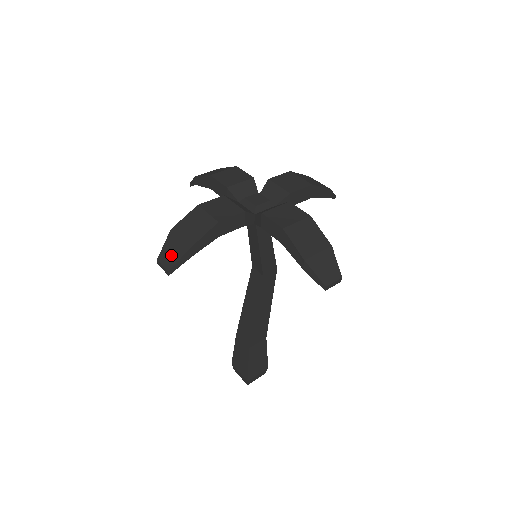
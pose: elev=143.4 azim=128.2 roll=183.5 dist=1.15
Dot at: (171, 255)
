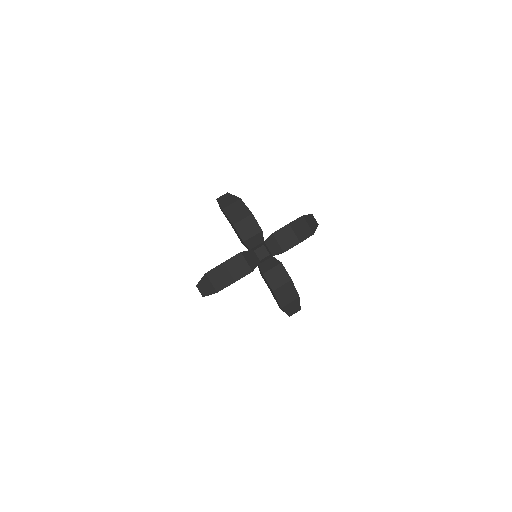
Dot at: (205, 289)
